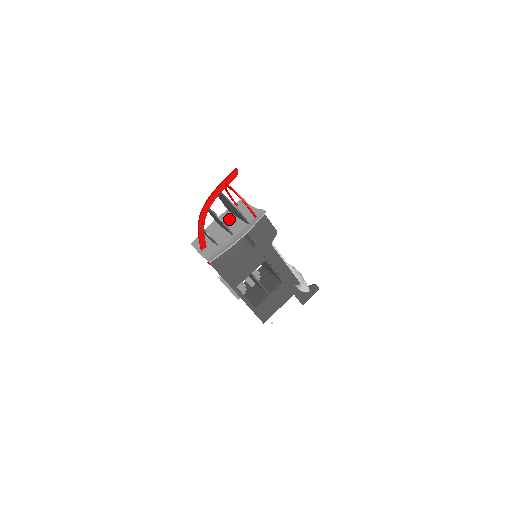
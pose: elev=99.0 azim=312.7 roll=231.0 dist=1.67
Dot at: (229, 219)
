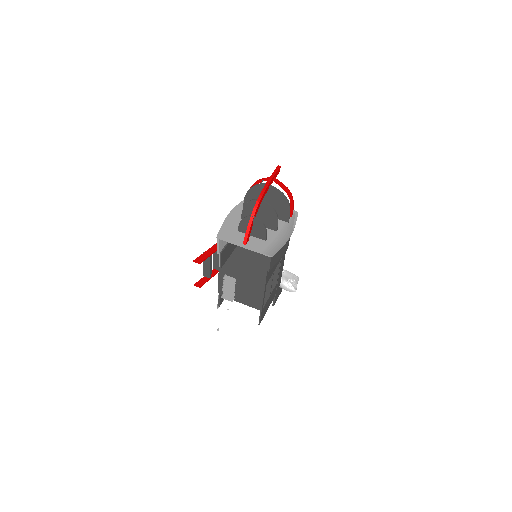
Dot at: occluded
